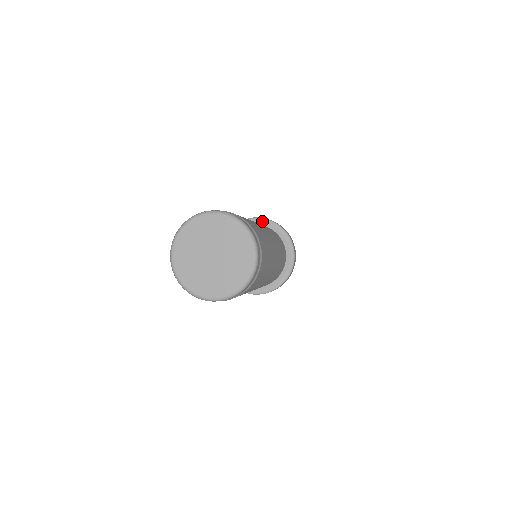
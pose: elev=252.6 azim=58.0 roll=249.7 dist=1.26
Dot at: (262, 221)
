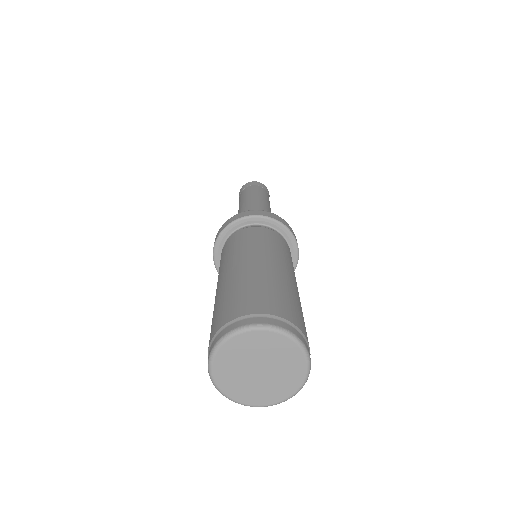
Dot at: (289, 235)
